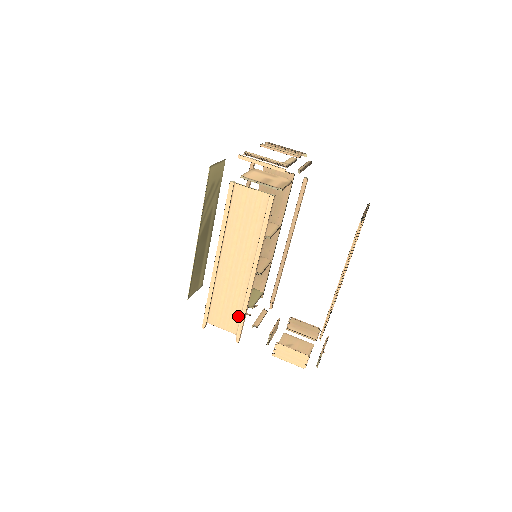
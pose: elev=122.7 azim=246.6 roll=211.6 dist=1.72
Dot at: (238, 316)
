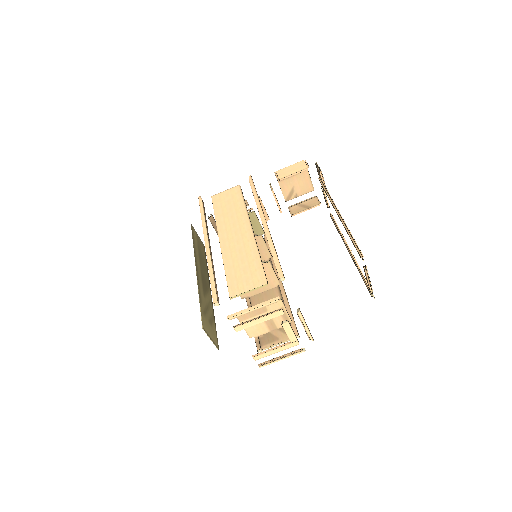
Dot at: occluded
